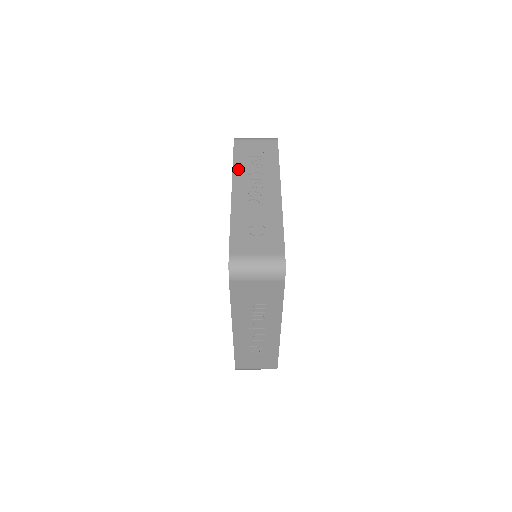
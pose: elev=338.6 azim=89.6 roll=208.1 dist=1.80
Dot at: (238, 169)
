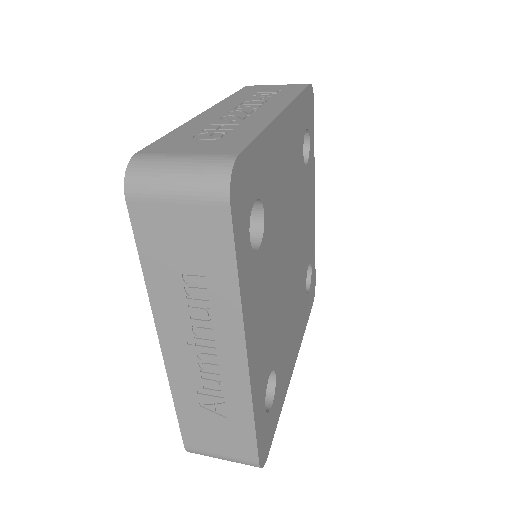
Dot at: (232, 99)
